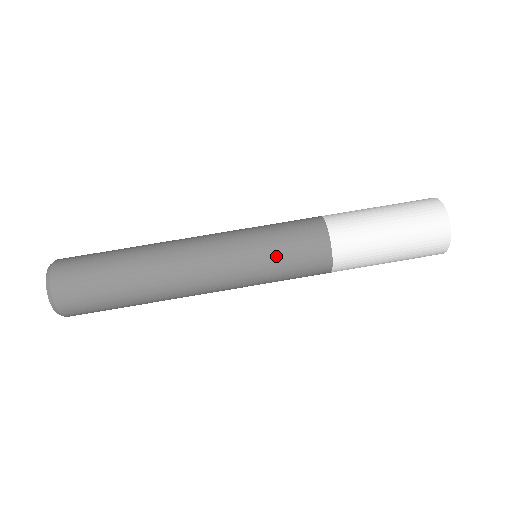
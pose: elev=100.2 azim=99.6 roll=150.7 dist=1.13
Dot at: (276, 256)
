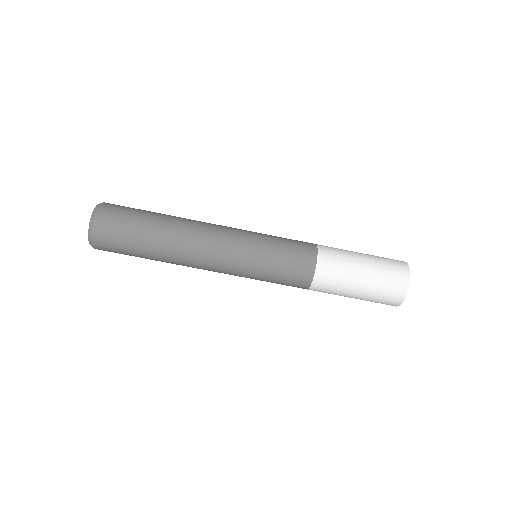
Dot at: (269, 274)
